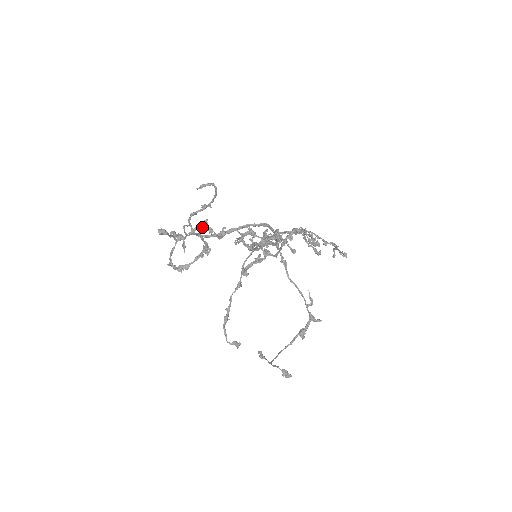
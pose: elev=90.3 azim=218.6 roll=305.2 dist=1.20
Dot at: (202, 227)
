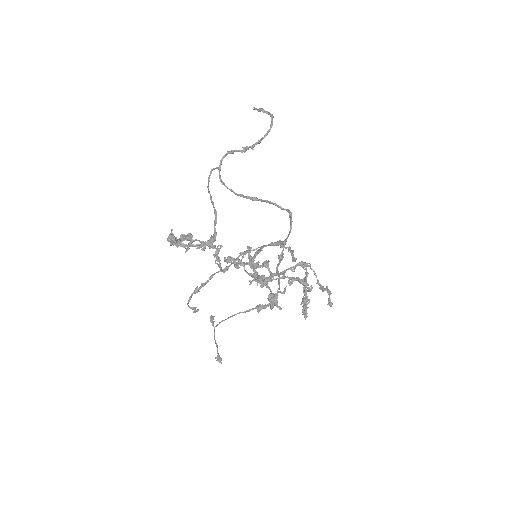
Dot at: (213, 247)
